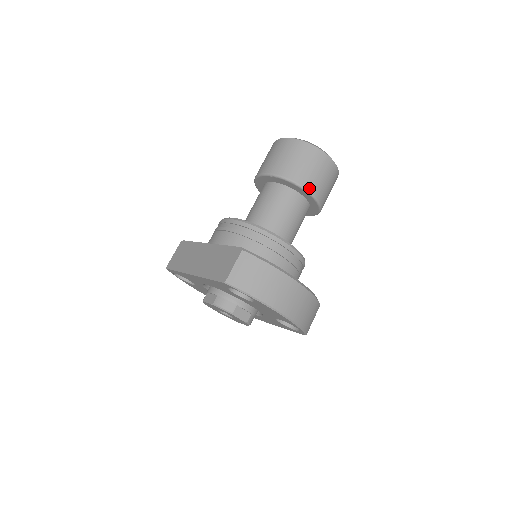
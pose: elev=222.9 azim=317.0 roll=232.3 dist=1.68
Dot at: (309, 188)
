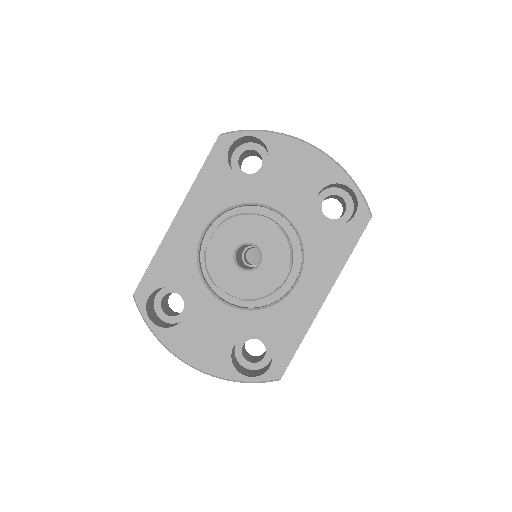
Dot at: occluded
